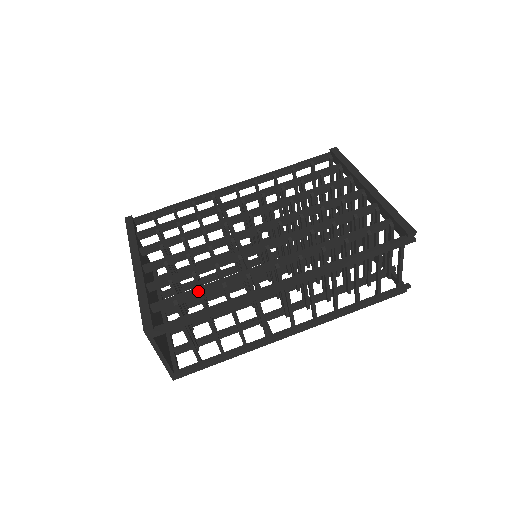
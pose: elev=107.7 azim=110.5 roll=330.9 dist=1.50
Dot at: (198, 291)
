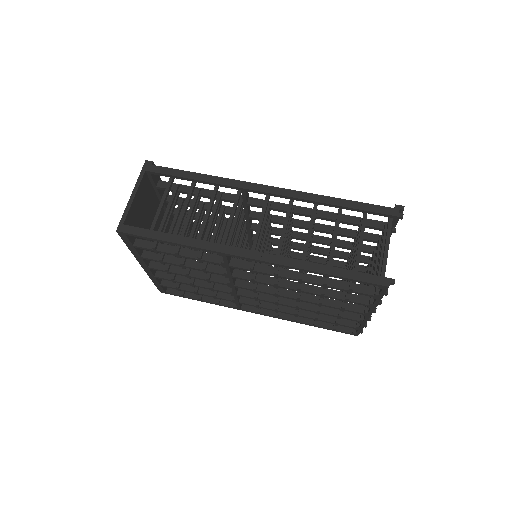
Dot at: (199, 189)
